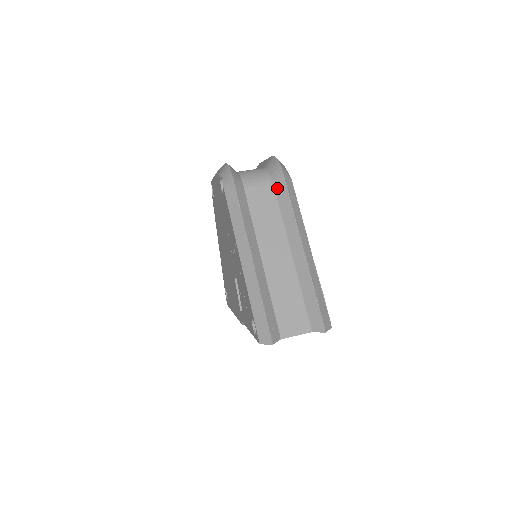
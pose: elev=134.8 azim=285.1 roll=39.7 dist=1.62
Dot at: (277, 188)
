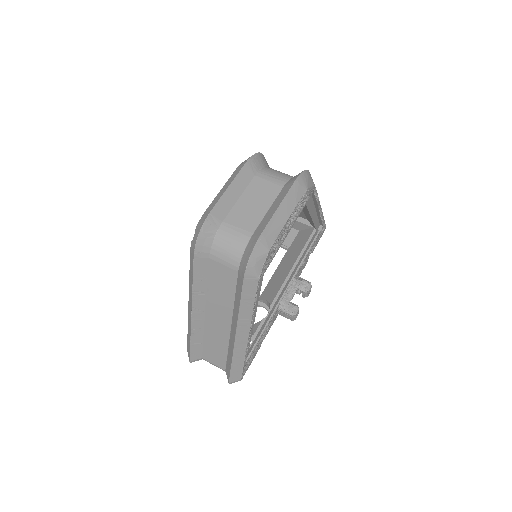
Dot at: (238, 279)
